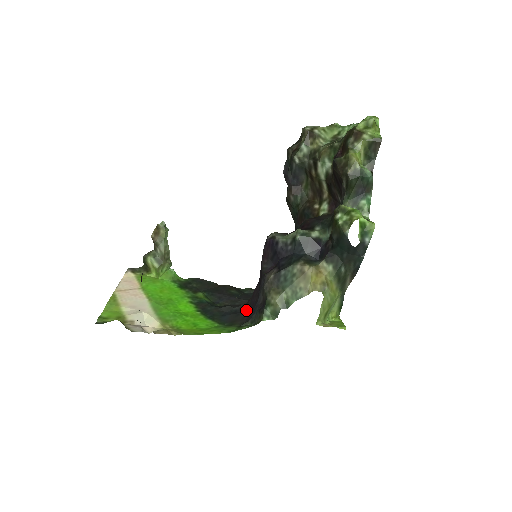
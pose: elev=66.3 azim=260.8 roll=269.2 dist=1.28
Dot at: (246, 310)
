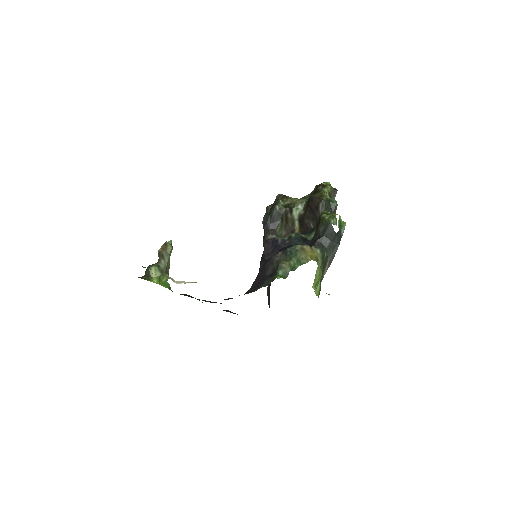
Dot at: (251, 291)
